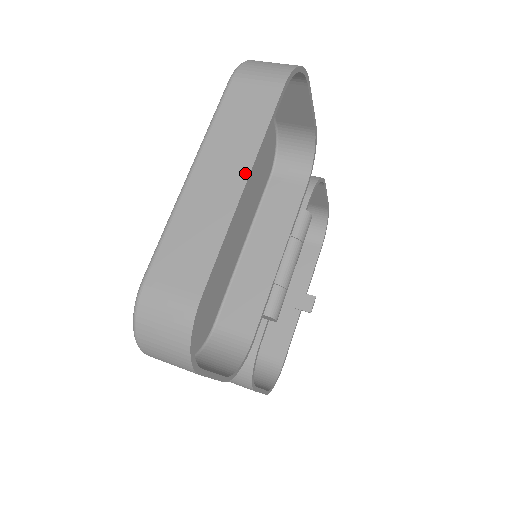
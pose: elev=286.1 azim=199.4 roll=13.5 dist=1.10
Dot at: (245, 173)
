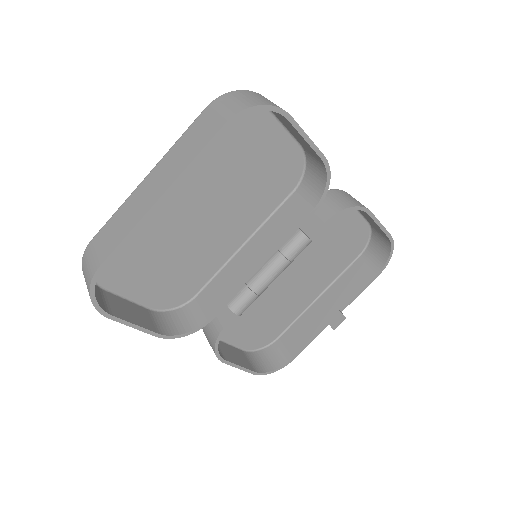
Dot at: (165, 188)
